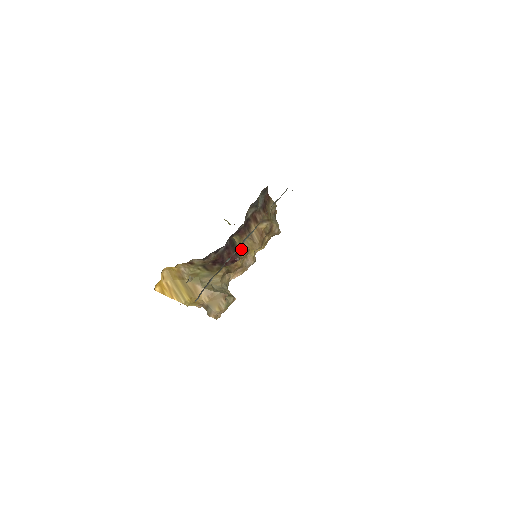
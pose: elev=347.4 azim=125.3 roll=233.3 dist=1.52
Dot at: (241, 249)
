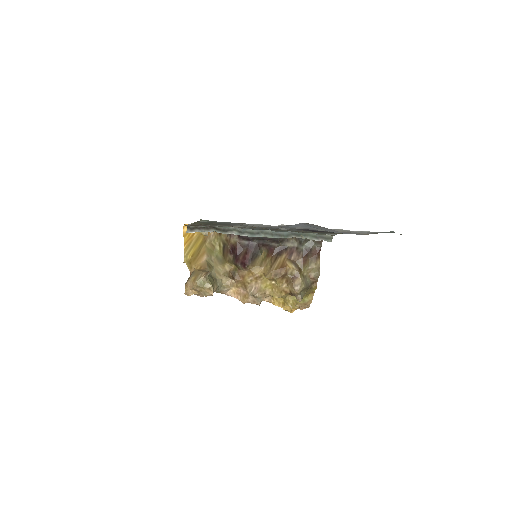
Dot at: (258, 264)
